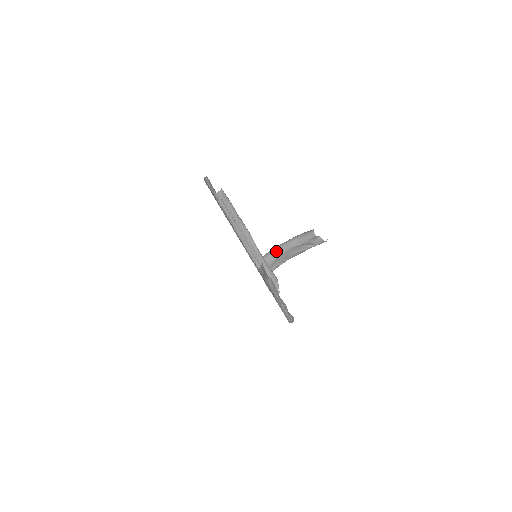
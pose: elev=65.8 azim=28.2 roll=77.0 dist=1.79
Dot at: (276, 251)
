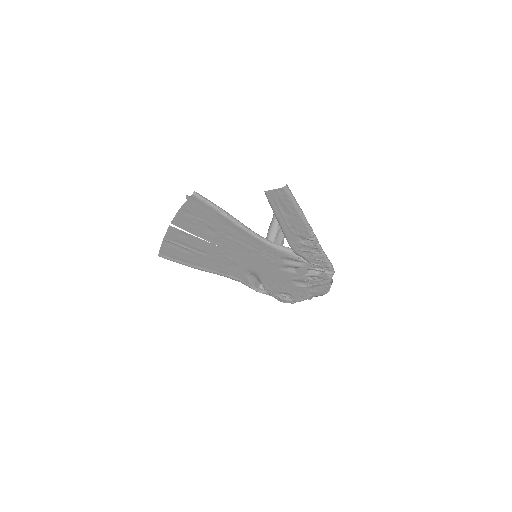
Dot at: occluded
